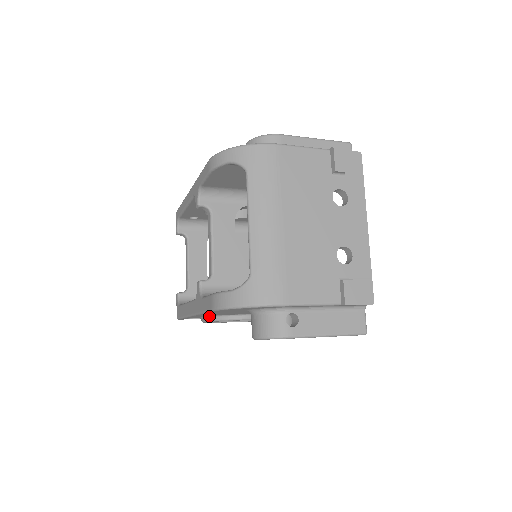
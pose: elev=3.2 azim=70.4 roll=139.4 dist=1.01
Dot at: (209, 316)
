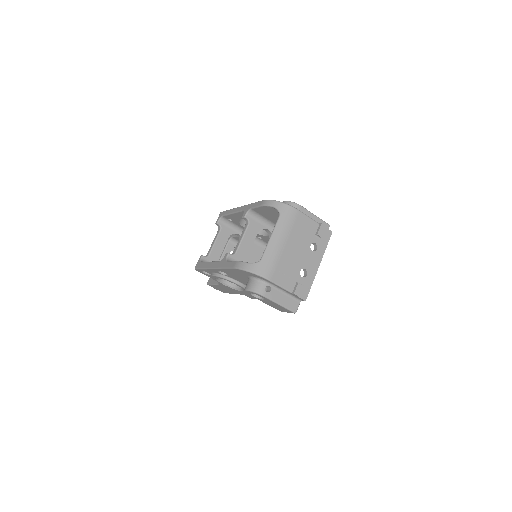
Dot at: (219, 274)
